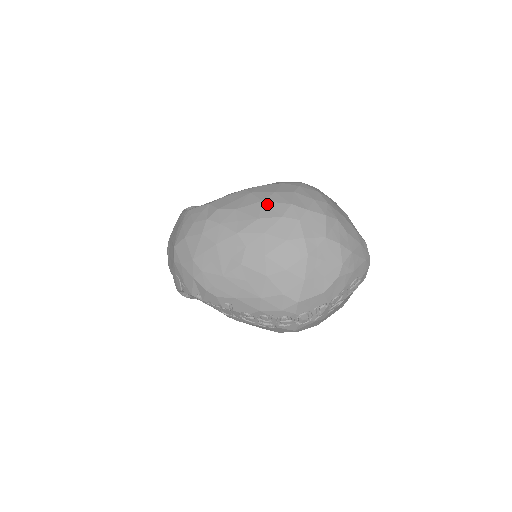
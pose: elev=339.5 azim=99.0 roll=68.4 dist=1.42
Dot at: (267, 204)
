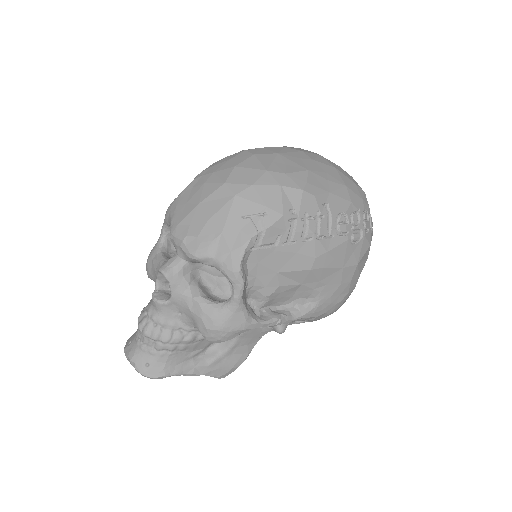
Dot at: occluded
